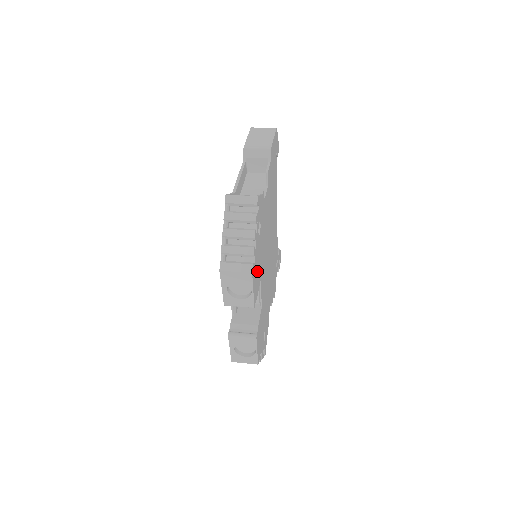
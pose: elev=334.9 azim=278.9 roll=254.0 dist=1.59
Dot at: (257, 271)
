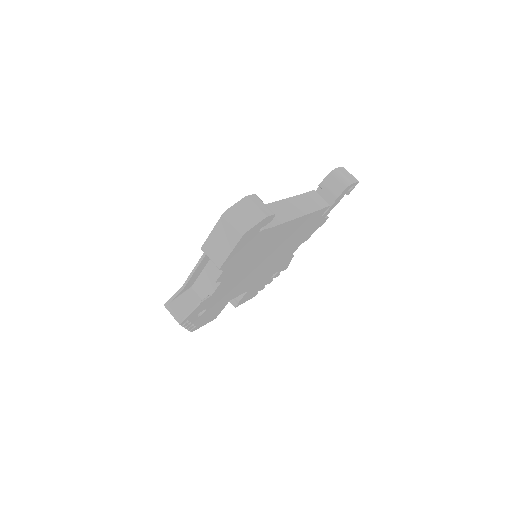
Dot at: (212, 314)
